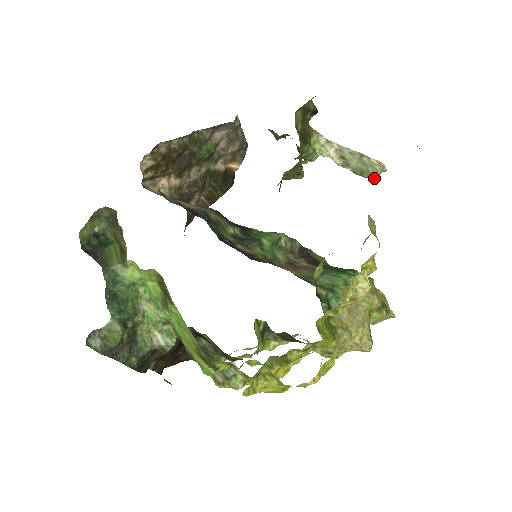
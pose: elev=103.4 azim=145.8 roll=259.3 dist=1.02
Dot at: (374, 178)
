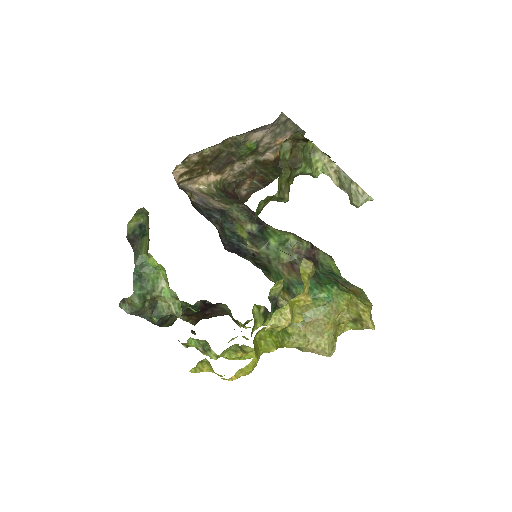
Dot at: (356, 207)
